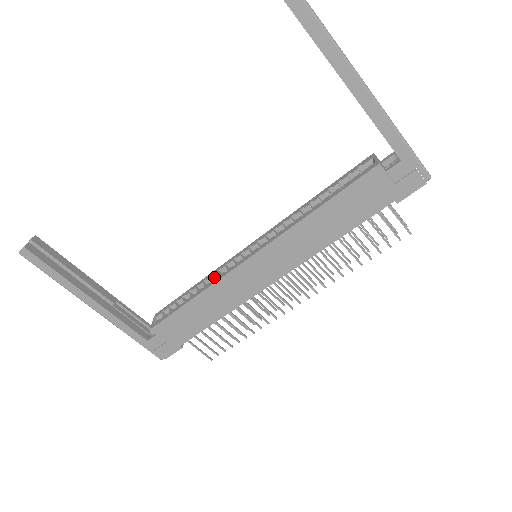
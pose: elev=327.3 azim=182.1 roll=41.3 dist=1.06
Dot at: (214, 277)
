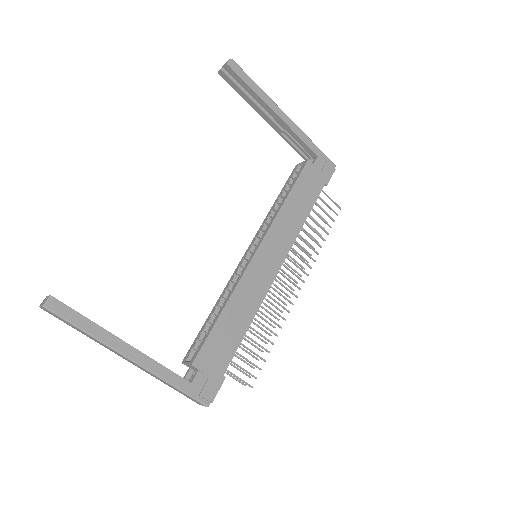
Dot at: (229, 290)
